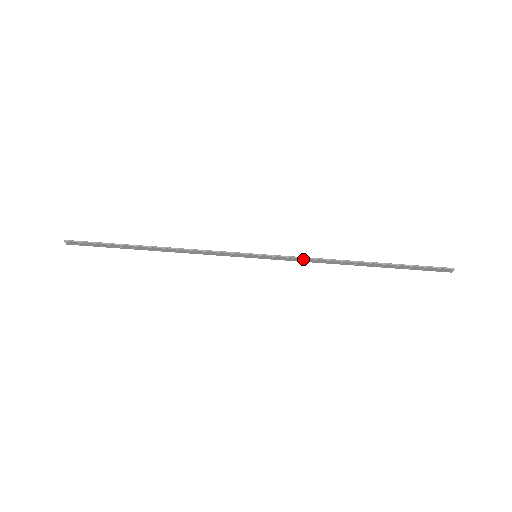
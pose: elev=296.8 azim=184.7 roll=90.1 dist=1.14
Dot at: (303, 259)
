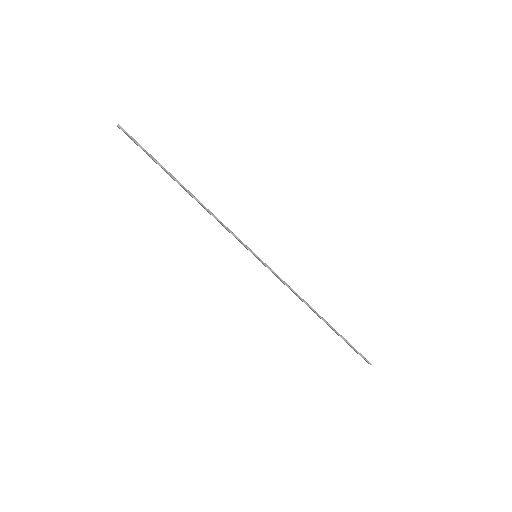
Dot at: (286, 285)
